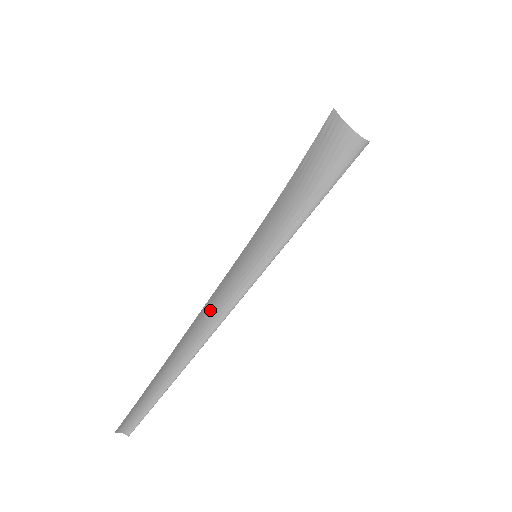
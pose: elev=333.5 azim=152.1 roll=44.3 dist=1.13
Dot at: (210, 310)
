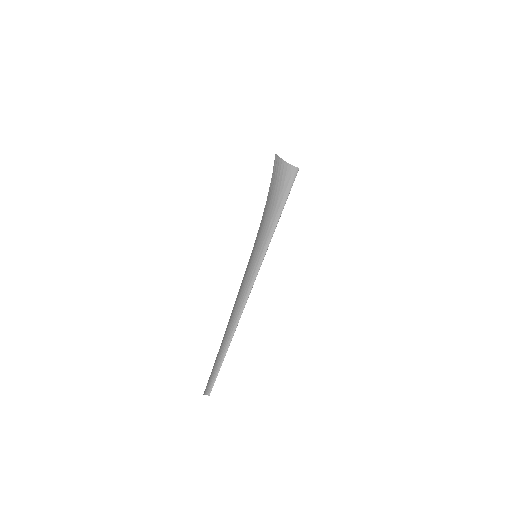
Dot at: (238, 298)
